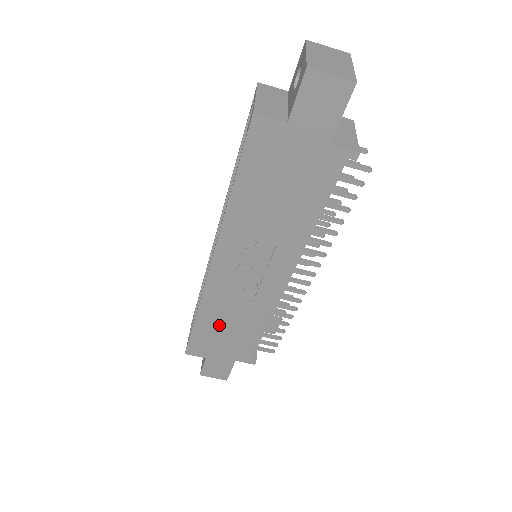
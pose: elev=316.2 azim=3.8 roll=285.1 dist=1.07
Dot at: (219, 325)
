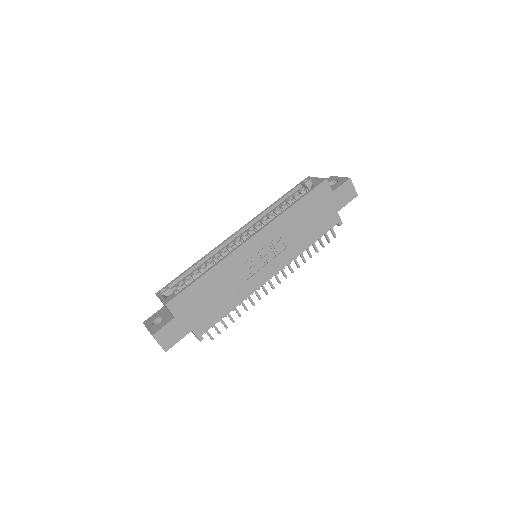
Dot at: (213, 288)
